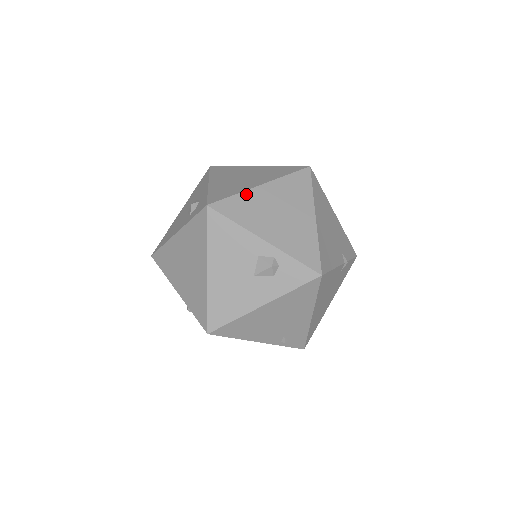
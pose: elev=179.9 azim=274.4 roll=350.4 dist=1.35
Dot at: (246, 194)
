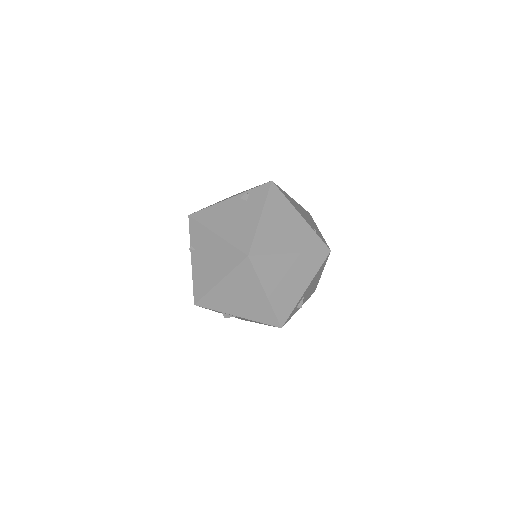
Dot at: occluded
